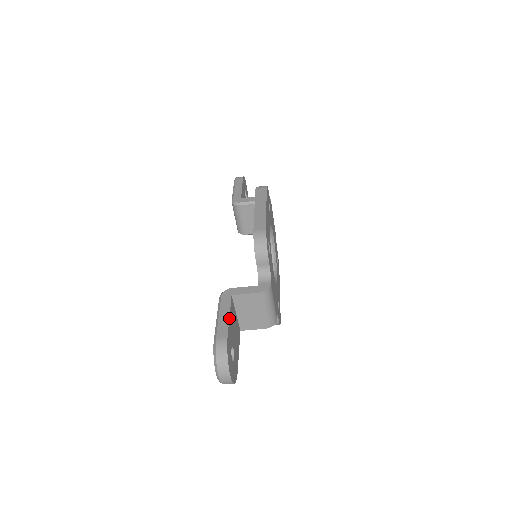
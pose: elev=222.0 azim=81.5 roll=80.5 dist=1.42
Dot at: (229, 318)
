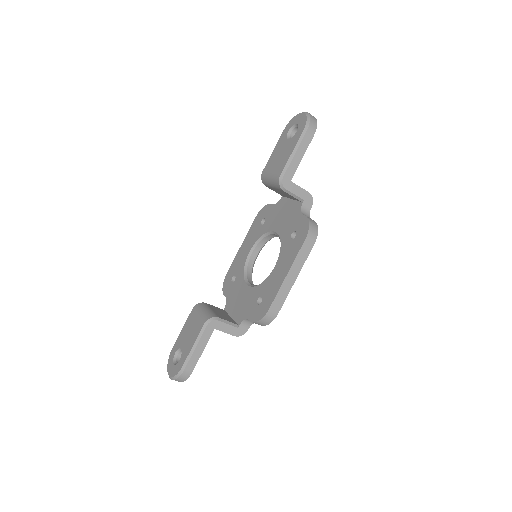
Dot at: occluded
